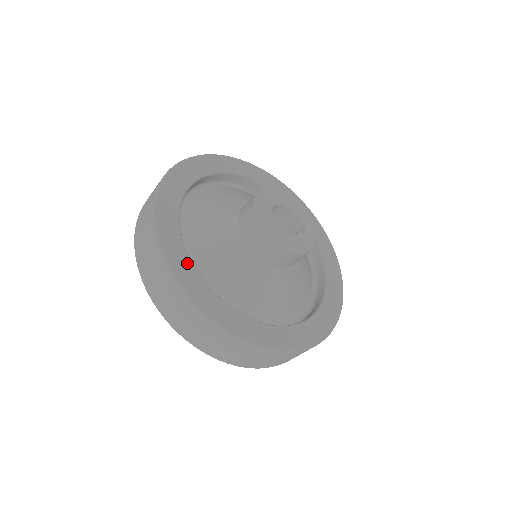
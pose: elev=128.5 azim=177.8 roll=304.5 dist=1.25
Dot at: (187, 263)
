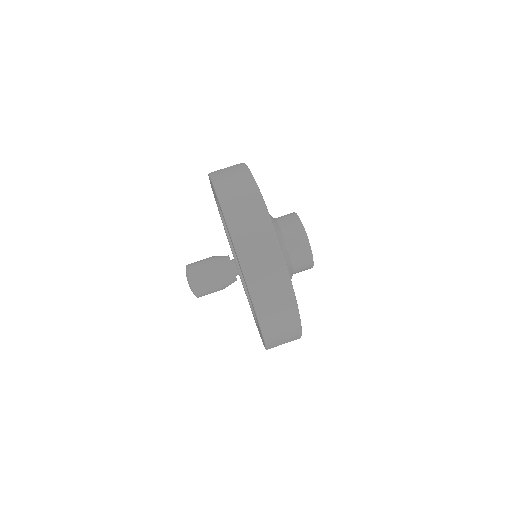
Dot at: occluded
